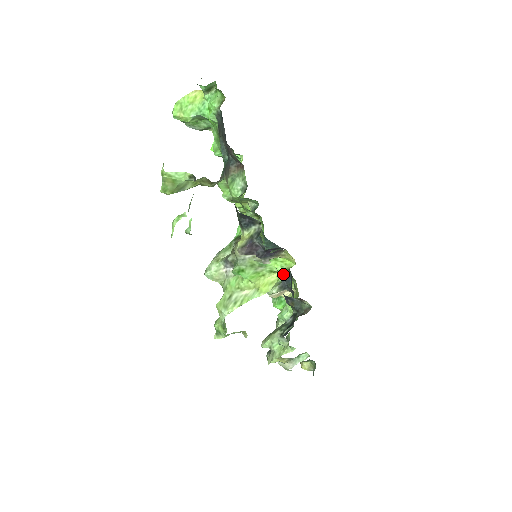
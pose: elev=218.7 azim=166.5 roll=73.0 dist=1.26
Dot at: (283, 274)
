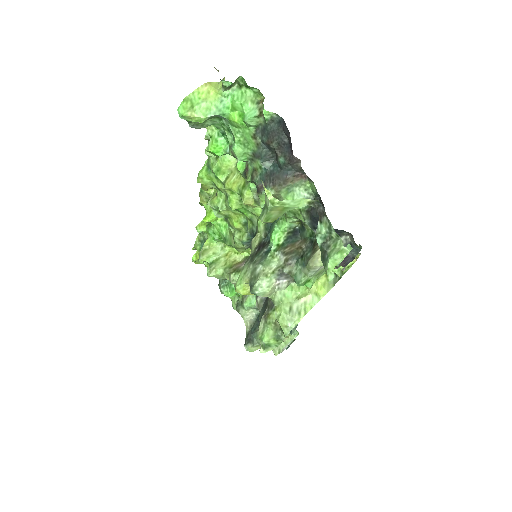
Dot at: (339, 274)
